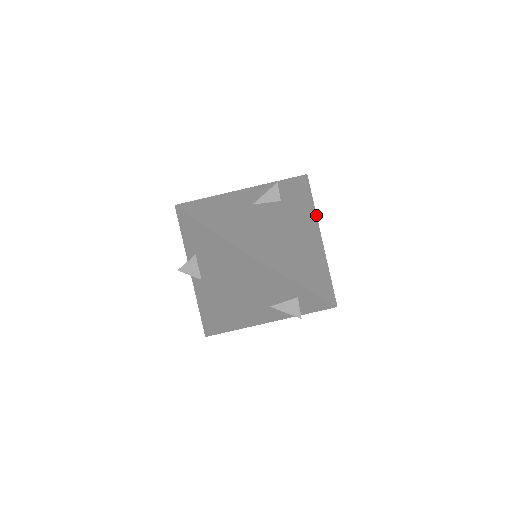
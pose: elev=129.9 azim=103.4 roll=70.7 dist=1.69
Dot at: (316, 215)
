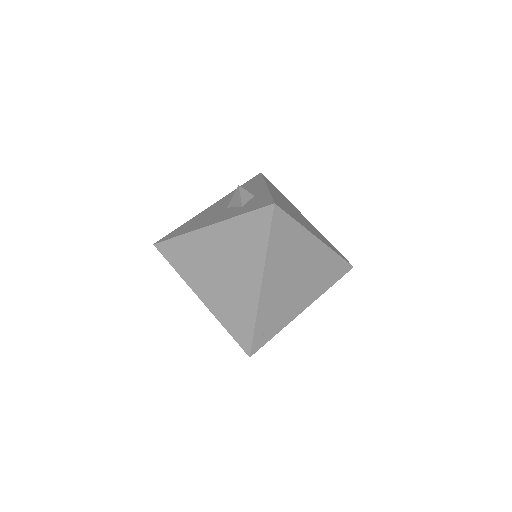
Dot at: (333, 251)
